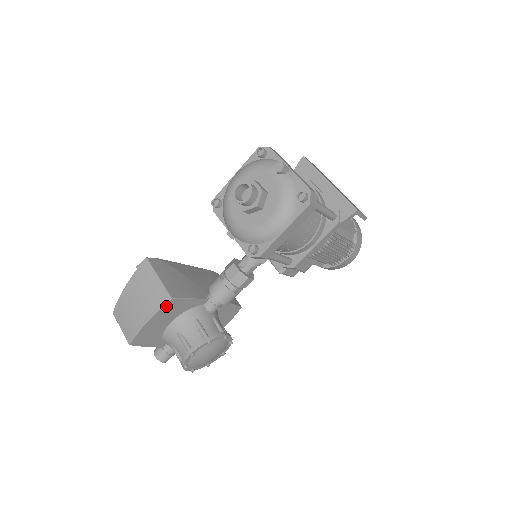
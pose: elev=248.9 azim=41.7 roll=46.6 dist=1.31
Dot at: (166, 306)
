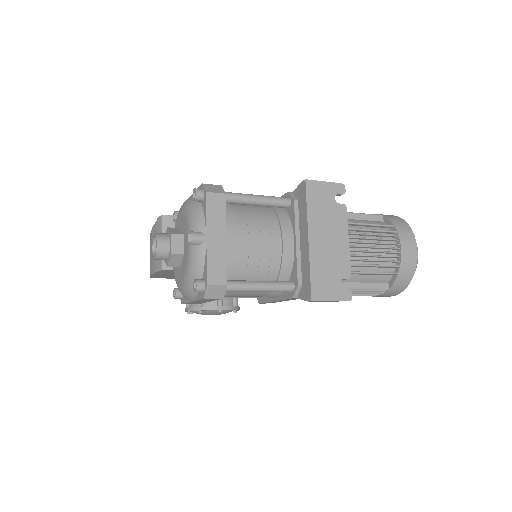
Dot at: (162, 271)
